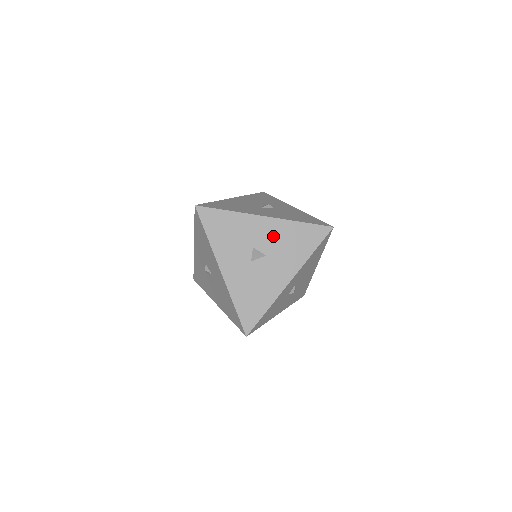
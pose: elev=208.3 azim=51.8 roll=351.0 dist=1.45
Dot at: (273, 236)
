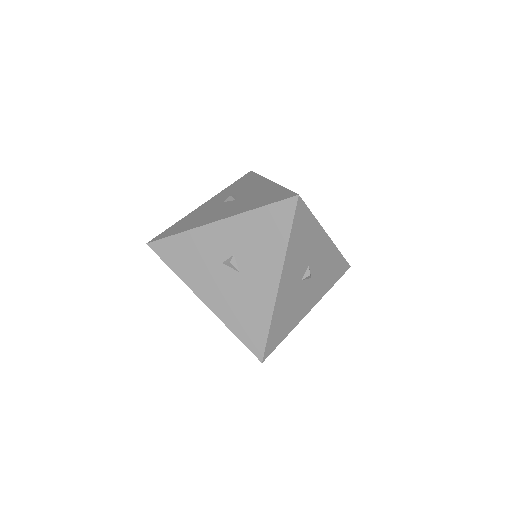
Dot at: (323, 259)
